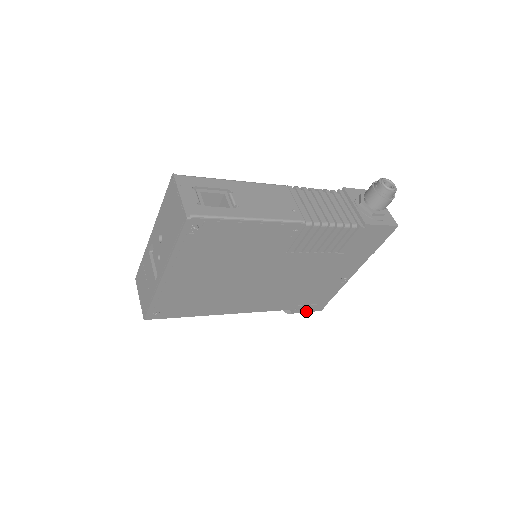
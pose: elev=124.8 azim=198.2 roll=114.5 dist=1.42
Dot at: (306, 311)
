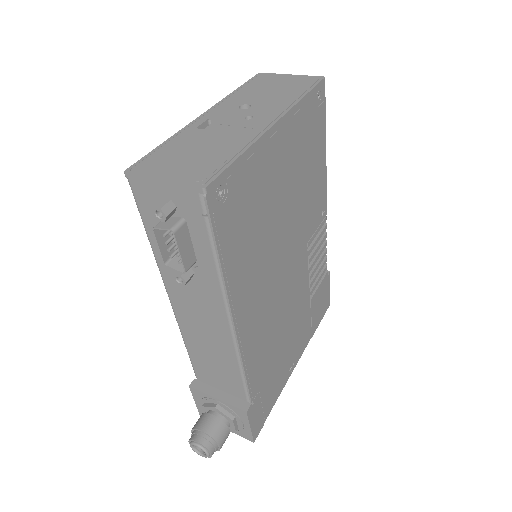
Dot at: (251, 425)
